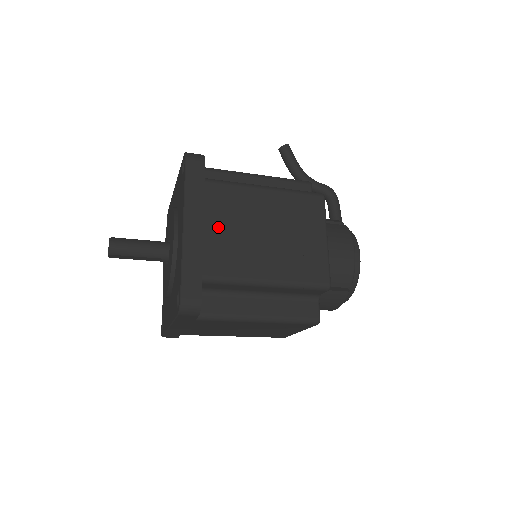
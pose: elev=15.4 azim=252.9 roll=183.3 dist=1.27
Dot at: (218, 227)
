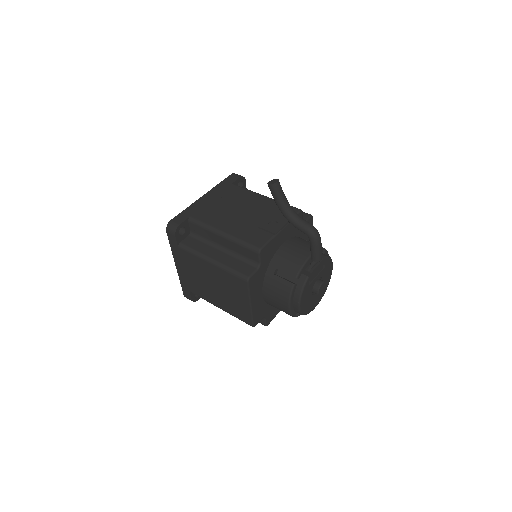
Dot at: (191, 274)
